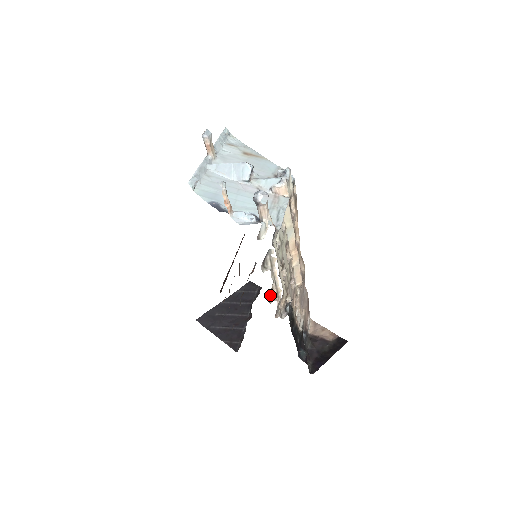
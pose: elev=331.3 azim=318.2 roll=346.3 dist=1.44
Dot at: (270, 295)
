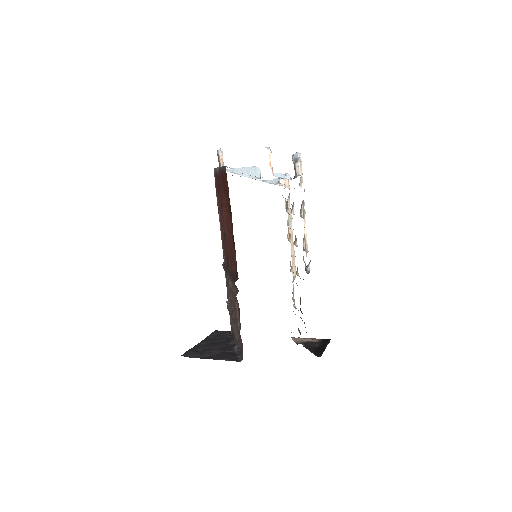
Dot at: occluded
